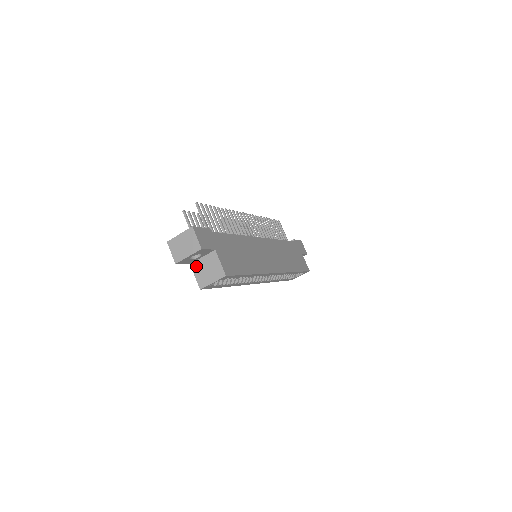
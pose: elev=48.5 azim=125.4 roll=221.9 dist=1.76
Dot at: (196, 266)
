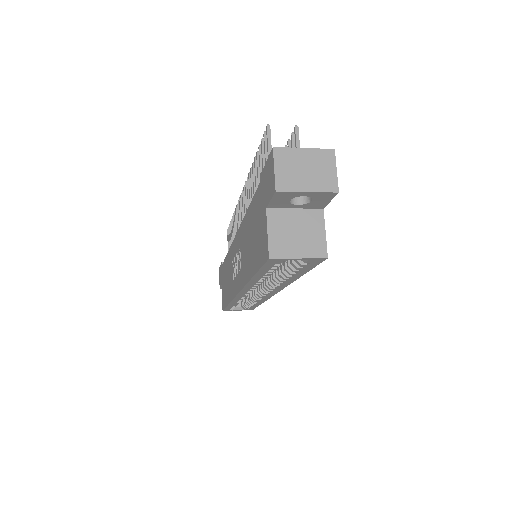
Dot at: (277, 217)
